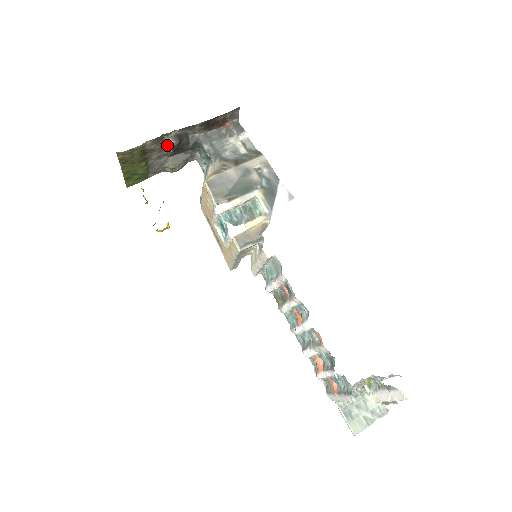
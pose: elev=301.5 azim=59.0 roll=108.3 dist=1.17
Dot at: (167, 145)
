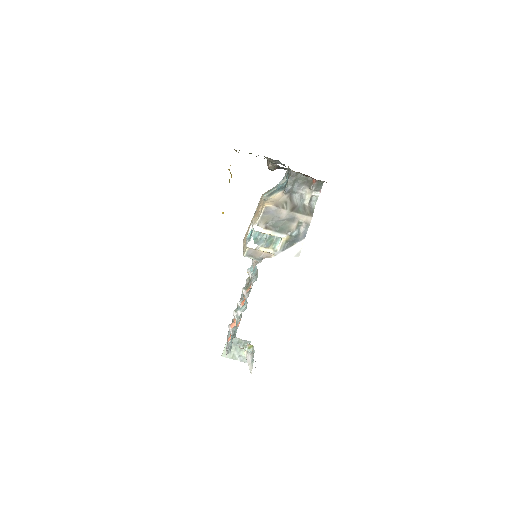
Dot at: (268, 165)
